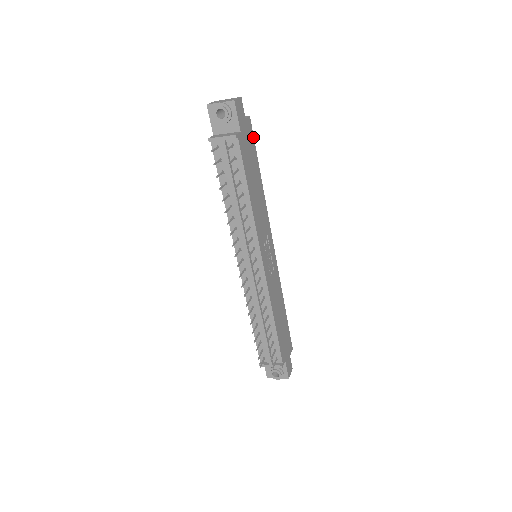
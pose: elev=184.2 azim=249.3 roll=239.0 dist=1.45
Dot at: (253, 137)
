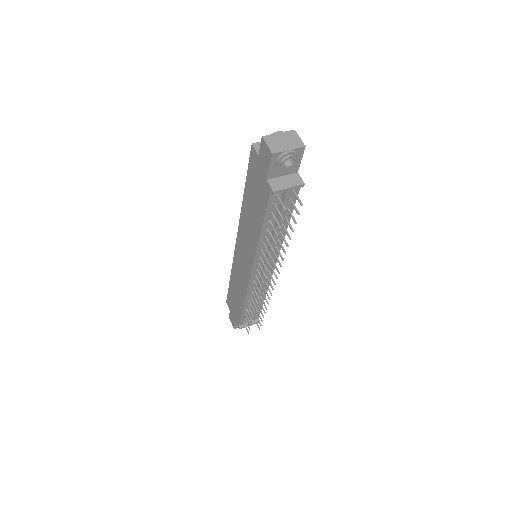
Dot at: occluded
